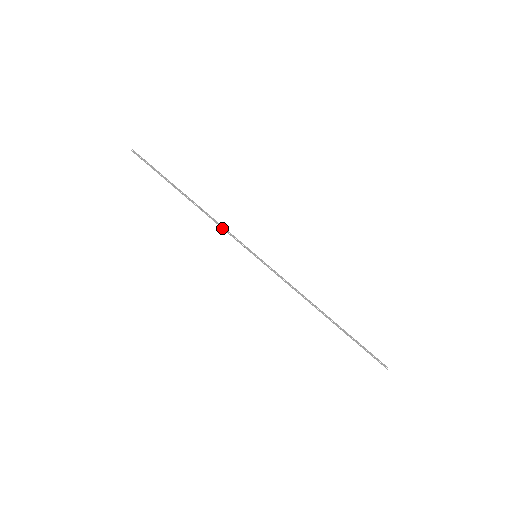
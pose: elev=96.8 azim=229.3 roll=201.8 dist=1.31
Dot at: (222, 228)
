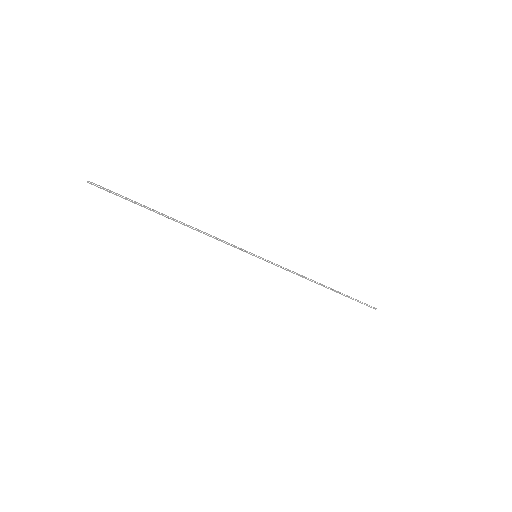
Dot at: occluded
